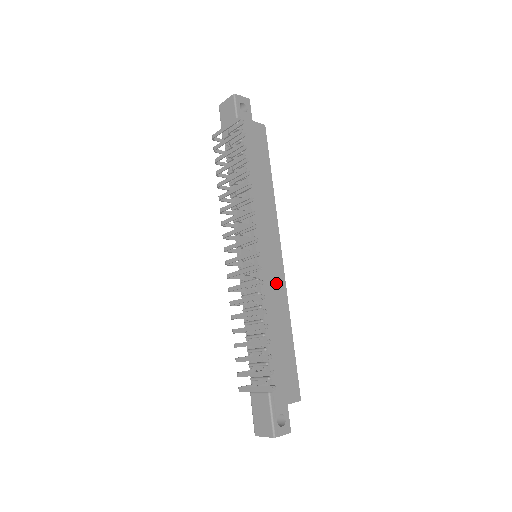
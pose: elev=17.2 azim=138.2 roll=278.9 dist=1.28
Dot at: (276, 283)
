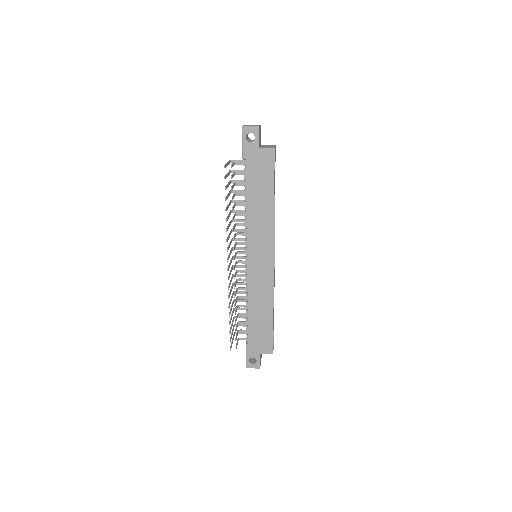
Dot at: (263, 280)
